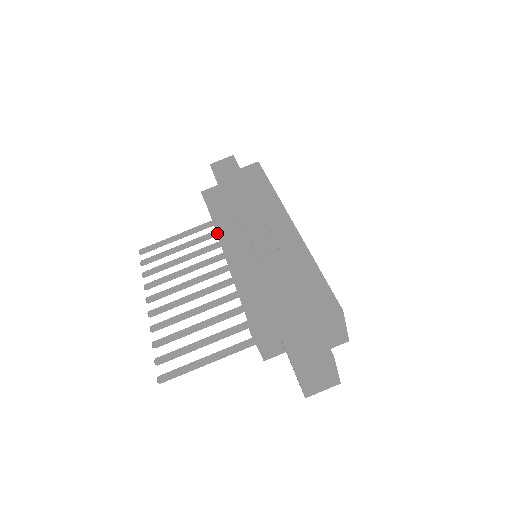
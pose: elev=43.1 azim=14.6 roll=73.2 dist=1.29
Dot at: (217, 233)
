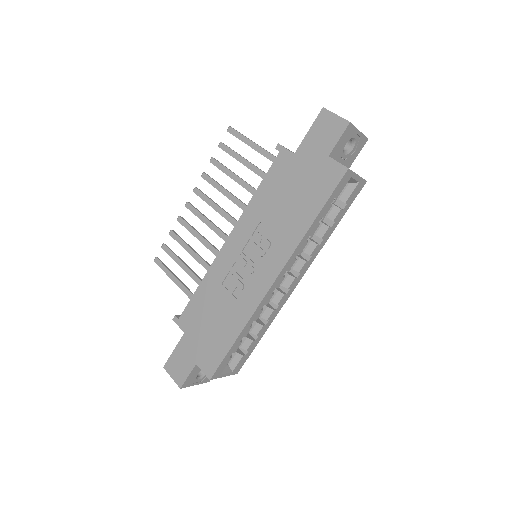
Dot at: occluded
